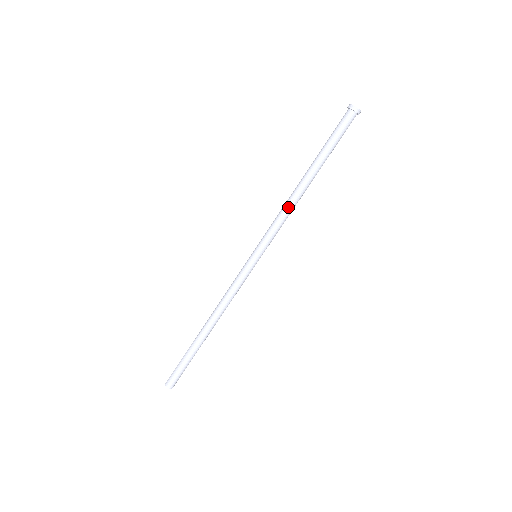
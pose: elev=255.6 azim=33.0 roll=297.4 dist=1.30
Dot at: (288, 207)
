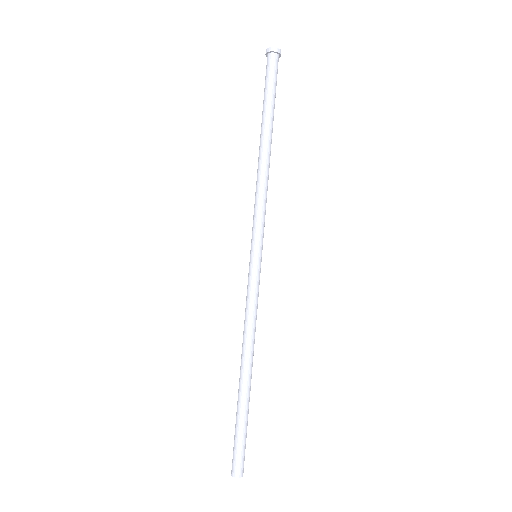
Dot at: (259, 182)
